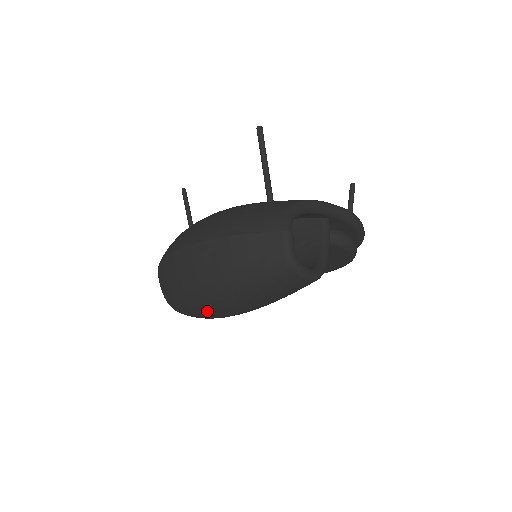
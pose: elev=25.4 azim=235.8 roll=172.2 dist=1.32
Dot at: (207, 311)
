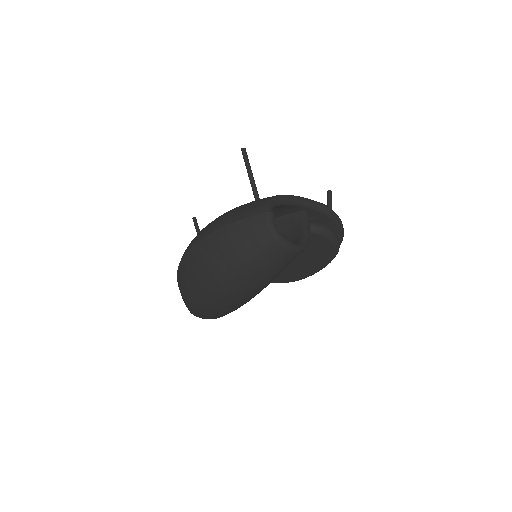
Dot at: (218, 298)
